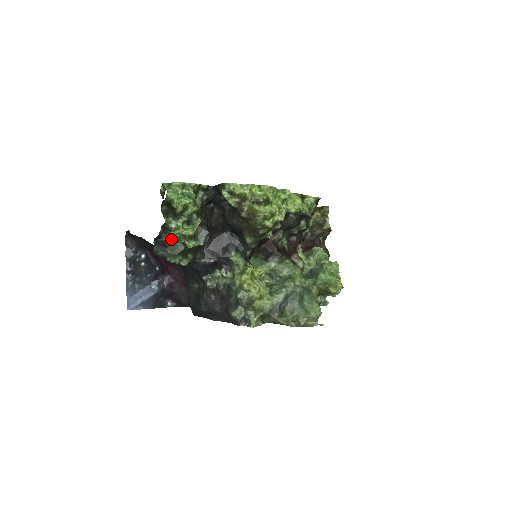
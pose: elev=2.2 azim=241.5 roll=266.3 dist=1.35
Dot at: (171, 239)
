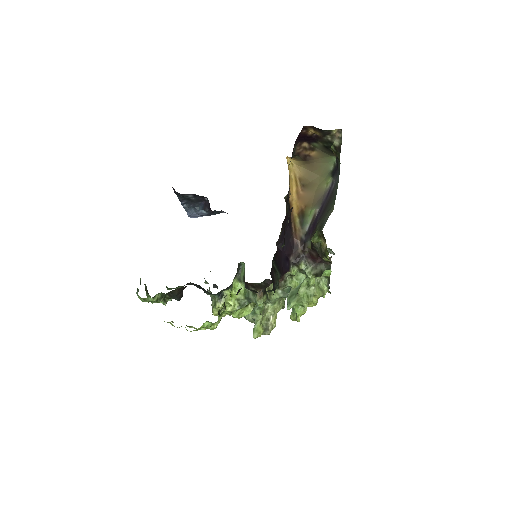
Dot at: occluded
